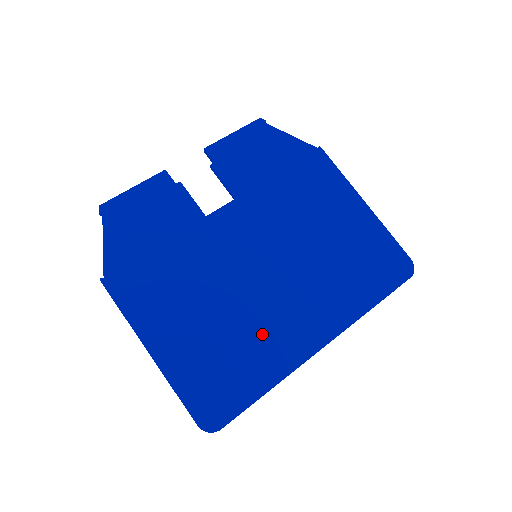
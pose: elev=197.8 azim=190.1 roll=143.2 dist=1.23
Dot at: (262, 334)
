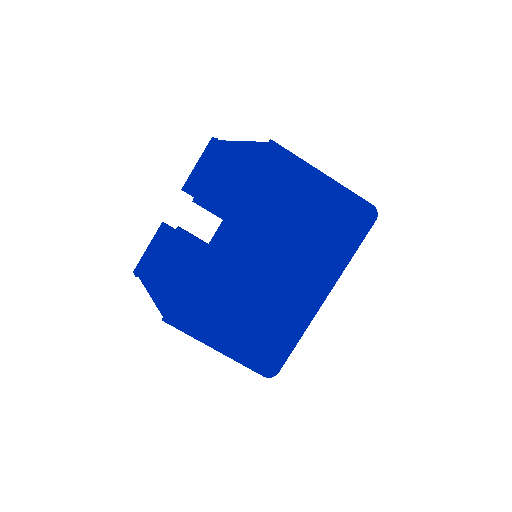
Dot at: (281, 308)
